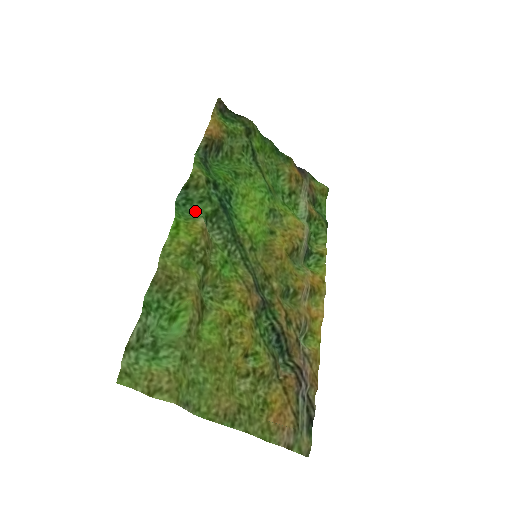
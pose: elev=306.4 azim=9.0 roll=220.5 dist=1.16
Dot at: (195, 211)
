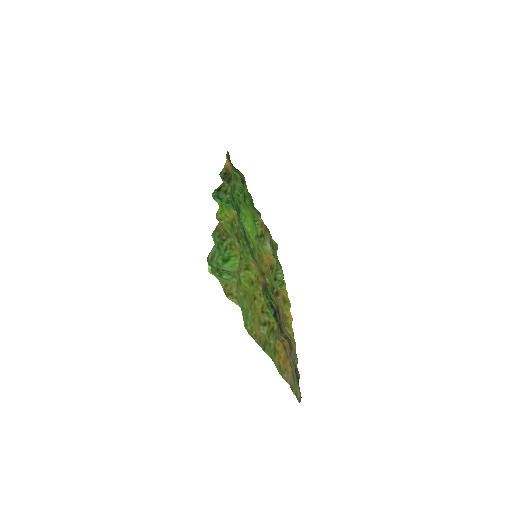
Dot at: (225, 206)
